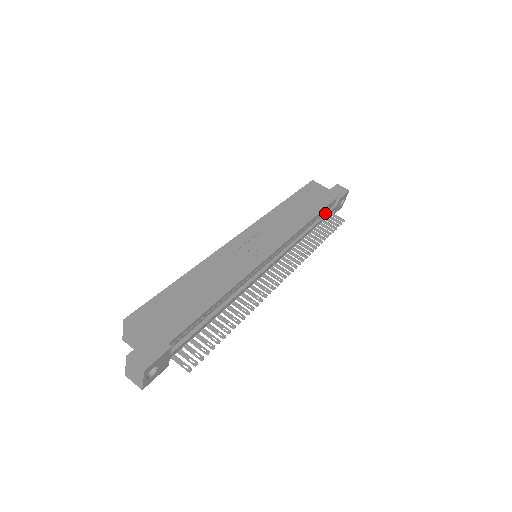
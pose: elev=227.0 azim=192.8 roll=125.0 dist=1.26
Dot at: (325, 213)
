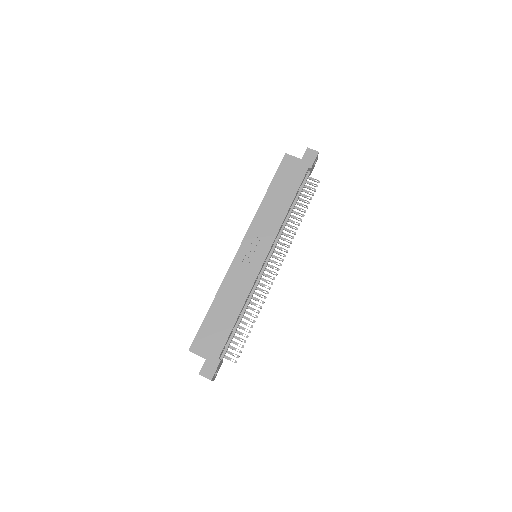
Dot at: (302, 186)
